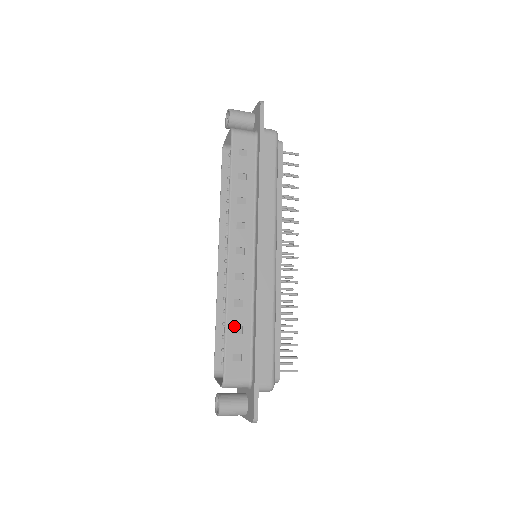
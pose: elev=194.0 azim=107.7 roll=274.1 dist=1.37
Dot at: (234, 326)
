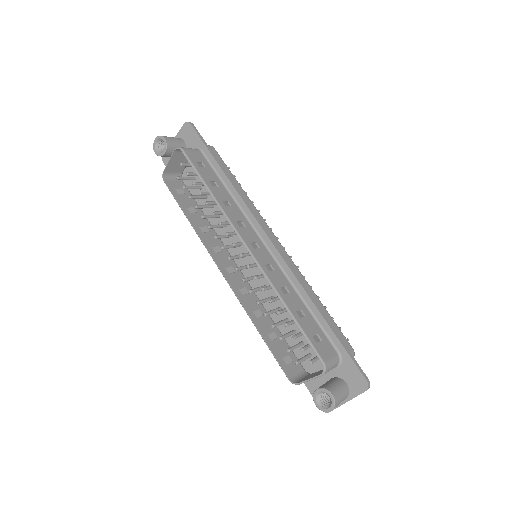
Dot at: (296, 311)
